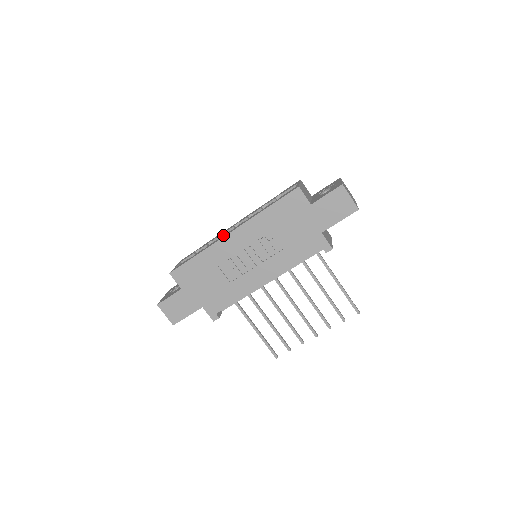
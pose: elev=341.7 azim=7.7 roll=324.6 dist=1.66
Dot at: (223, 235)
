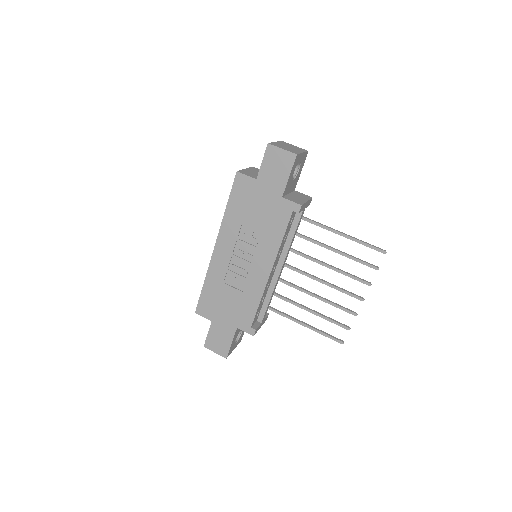
Dot at: occluded
